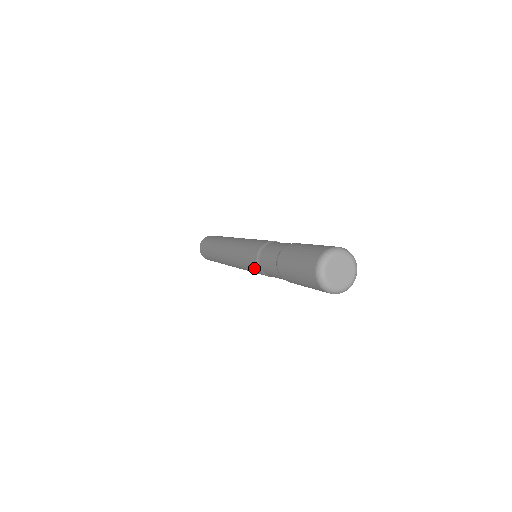
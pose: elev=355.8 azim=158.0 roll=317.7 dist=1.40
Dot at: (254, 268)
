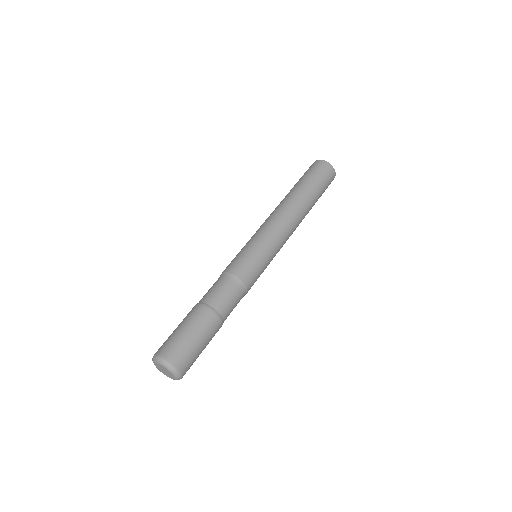
Dot at: occluded
